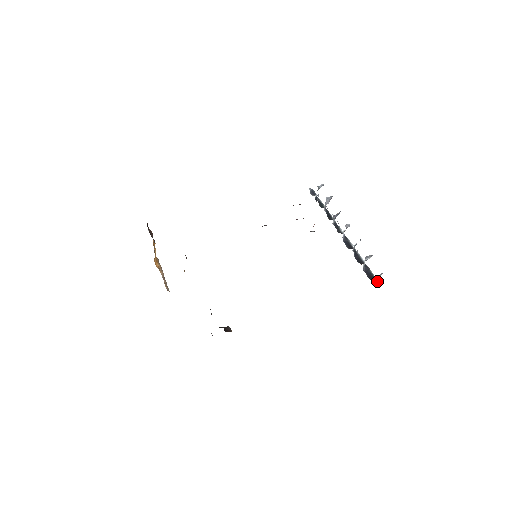
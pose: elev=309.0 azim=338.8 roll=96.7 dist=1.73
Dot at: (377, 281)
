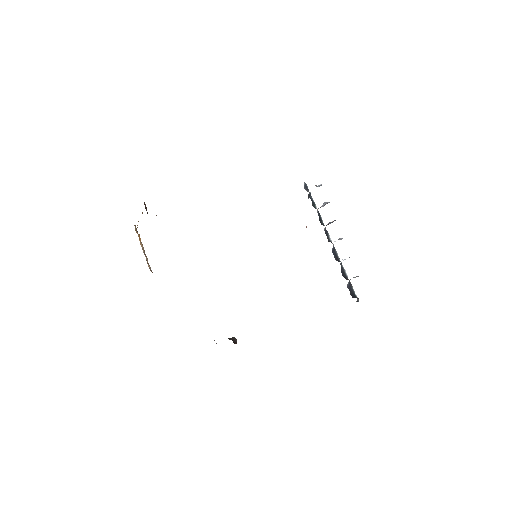
Dot at: (358, 300)
